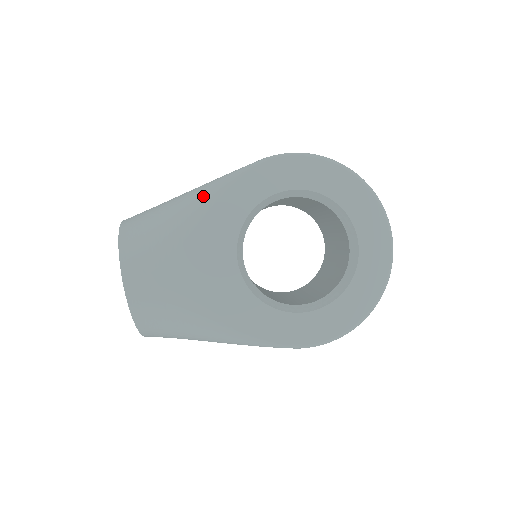
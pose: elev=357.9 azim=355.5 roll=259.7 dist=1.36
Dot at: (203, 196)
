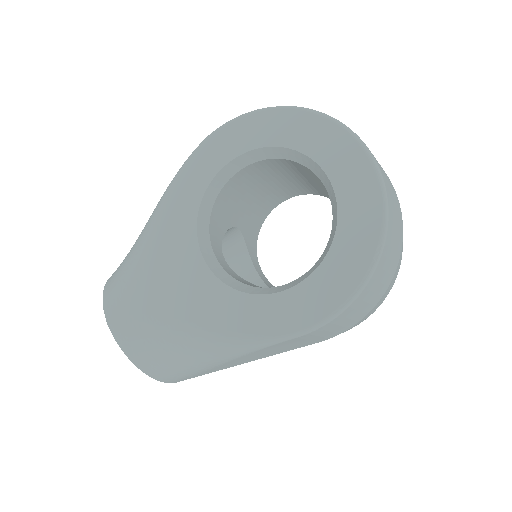
Dot at: (157, 208)
